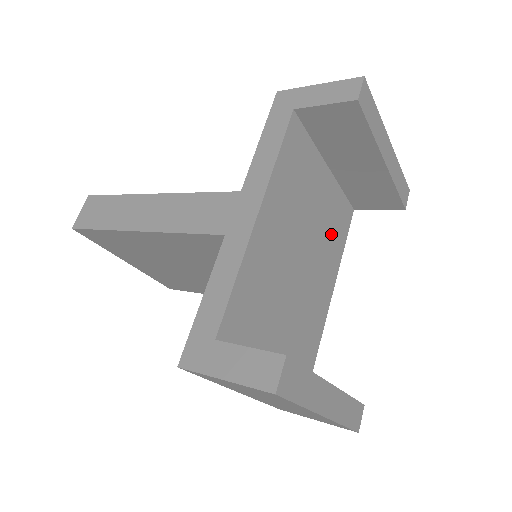
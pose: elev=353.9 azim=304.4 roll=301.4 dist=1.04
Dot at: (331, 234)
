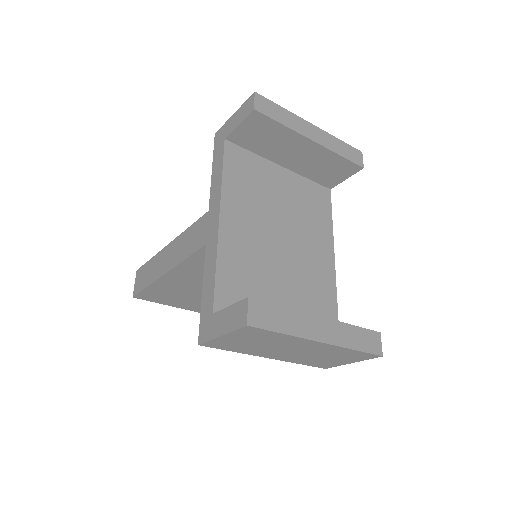
Dot at: (310, 215)
